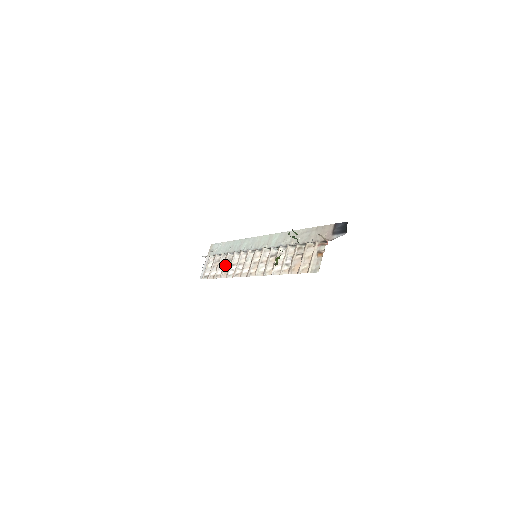
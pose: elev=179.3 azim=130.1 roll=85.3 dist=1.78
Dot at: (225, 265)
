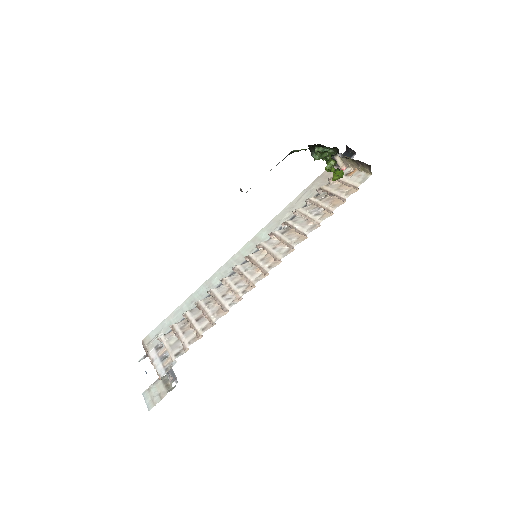
Dot at: (208, 309)
